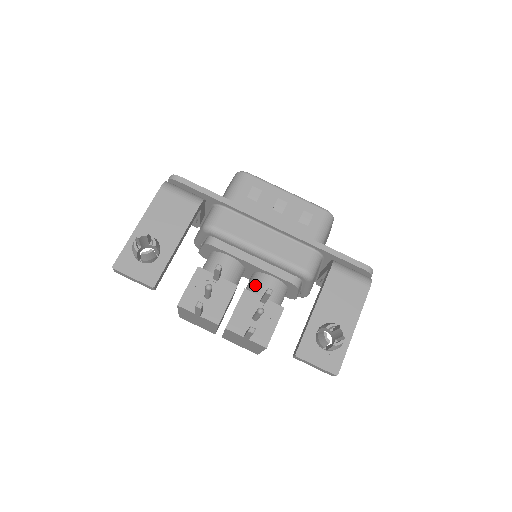
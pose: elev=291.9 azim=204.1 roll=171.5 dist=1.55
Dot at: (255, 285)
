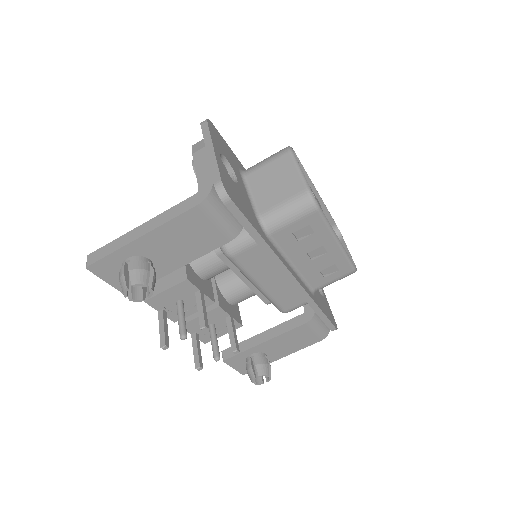
Dot at: (233, 287)
